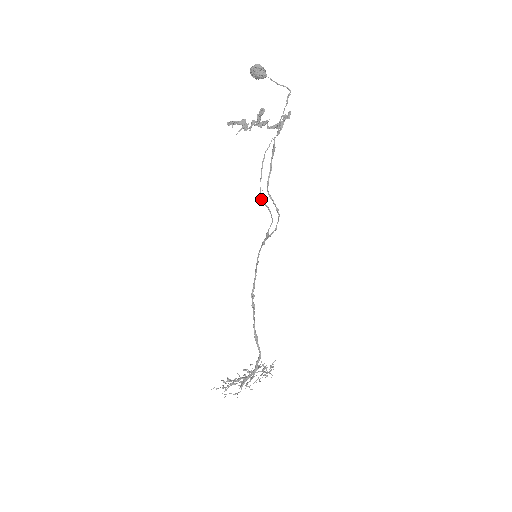
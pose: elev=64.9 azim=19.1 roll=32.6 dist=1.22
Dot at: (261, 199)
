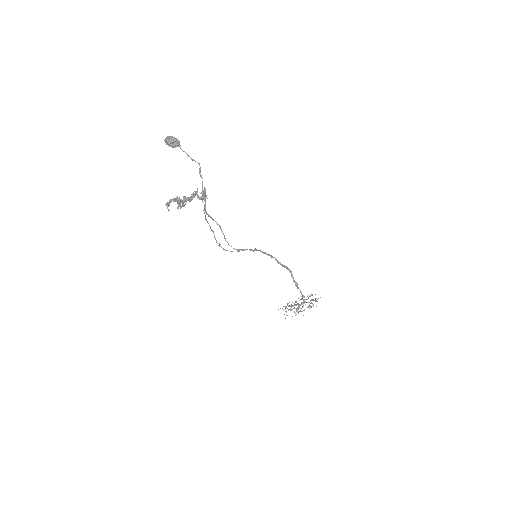
Dot at: (221, 247)
